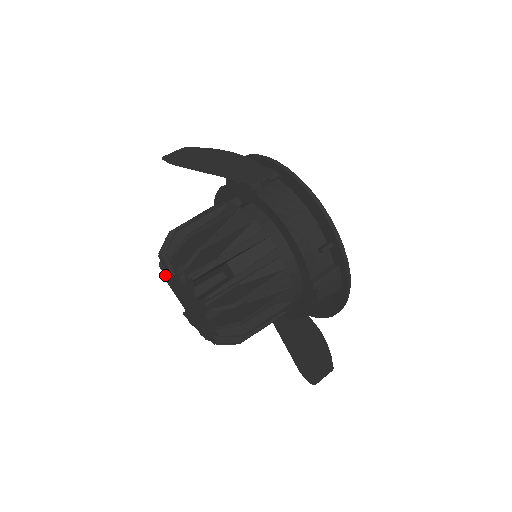
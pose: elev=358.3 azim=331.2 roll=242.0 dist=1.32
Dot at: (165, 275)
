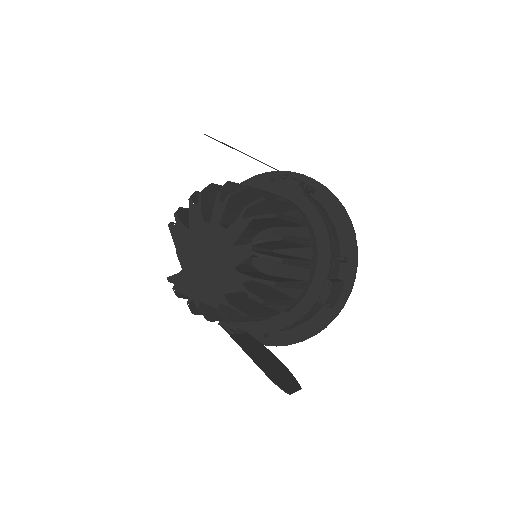
Dot at: (178, 225)
